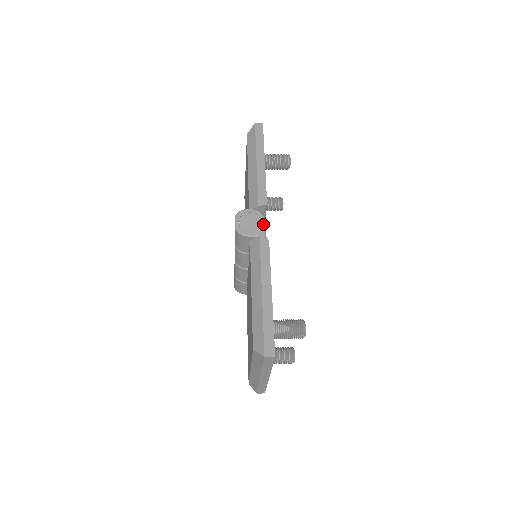
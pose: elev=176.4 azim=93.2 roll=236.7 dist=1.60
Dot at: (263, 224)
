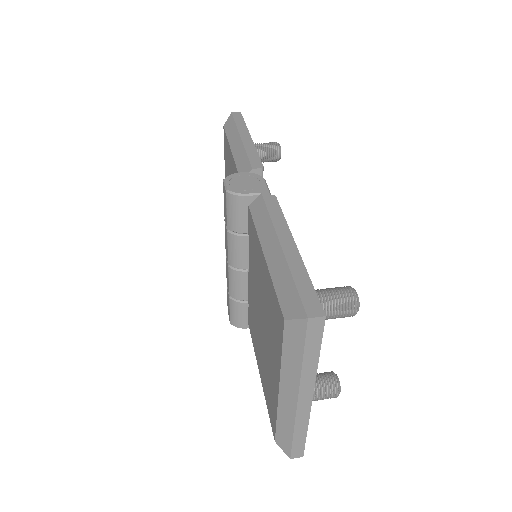
Dot at: (263, 183)
